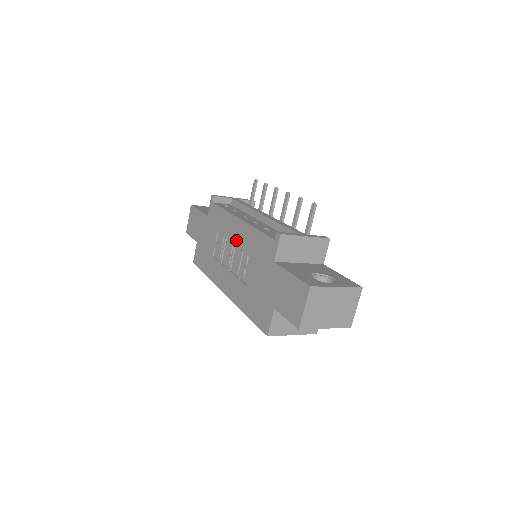
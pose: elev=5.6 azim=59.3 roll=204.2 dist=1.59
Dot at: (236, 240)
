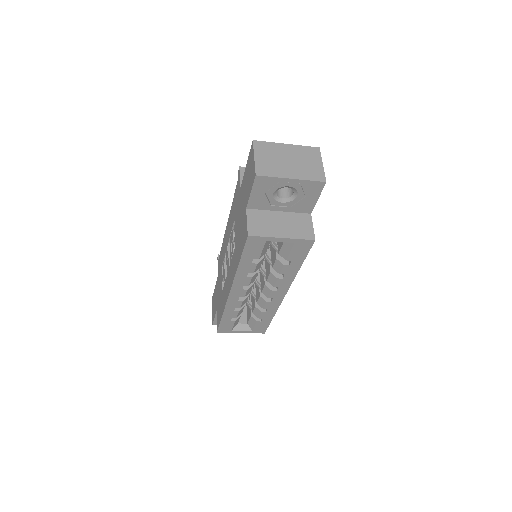
Dot at: (228, 239)
